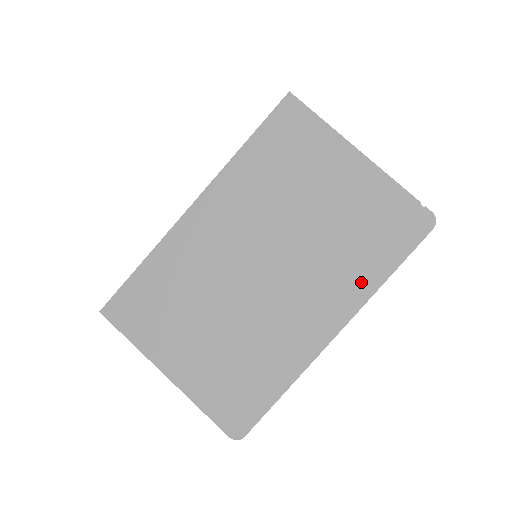
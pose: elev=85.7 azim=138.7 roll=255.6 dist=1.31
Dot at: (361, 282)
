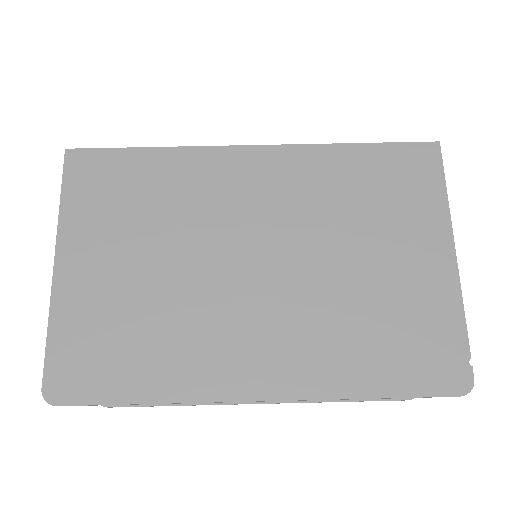
Dot at: (336, 374)
